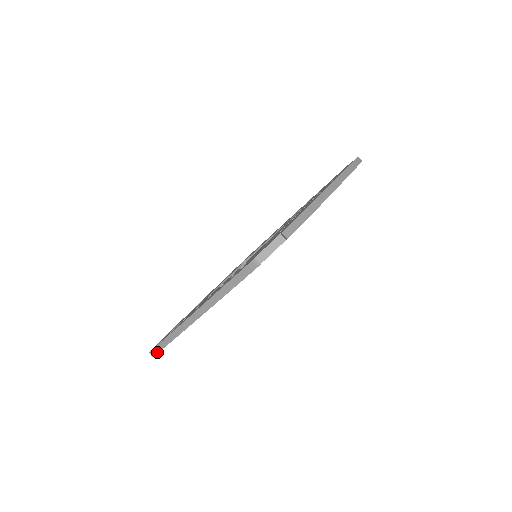
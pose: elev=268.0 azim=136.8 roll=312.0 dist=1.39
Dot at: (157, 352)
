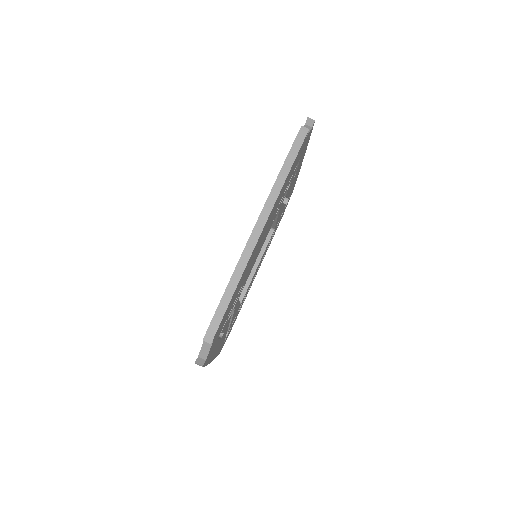
Dot at: occluded
